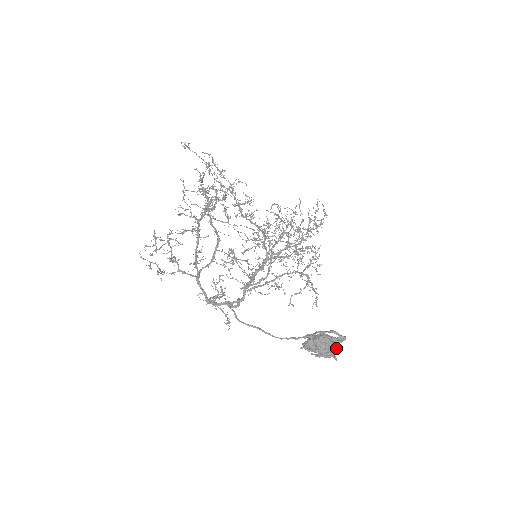
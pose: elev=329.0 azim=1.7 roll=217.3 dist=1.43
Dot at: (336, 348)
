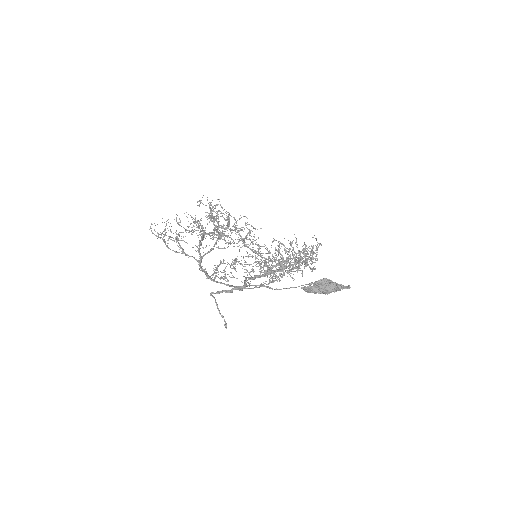
Dot at: (339, 285)
